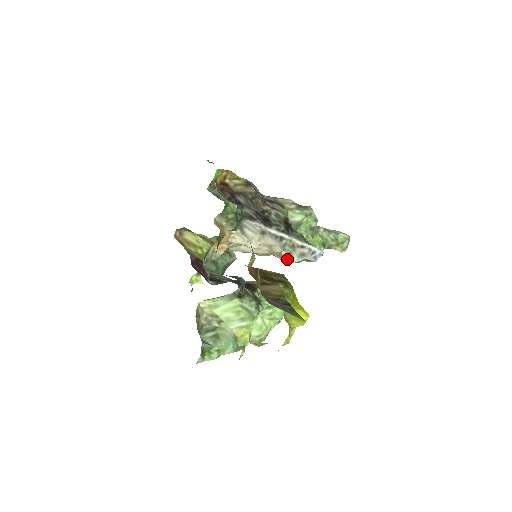
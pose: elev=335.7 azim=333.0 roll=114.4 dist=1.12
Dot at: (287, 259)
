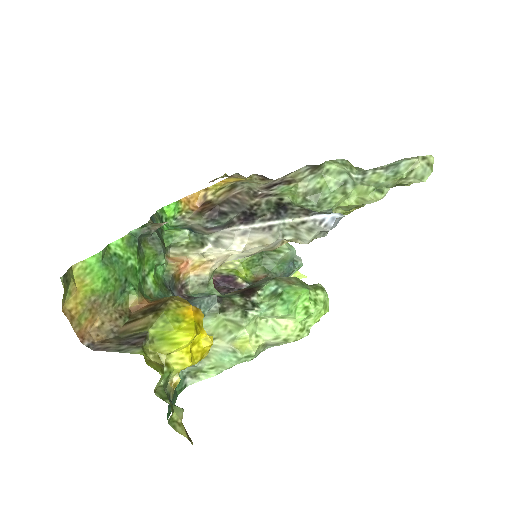
Dot at: (300, 241)
